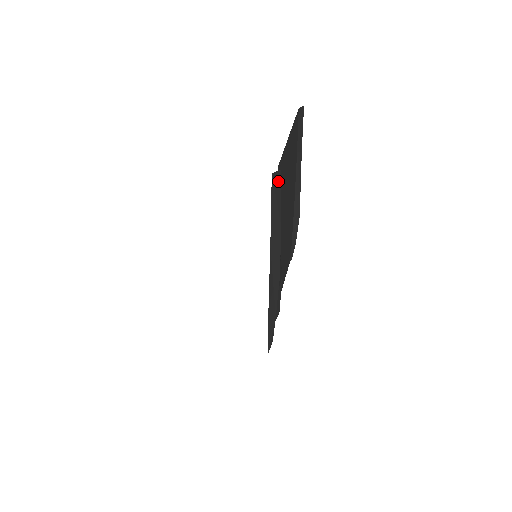
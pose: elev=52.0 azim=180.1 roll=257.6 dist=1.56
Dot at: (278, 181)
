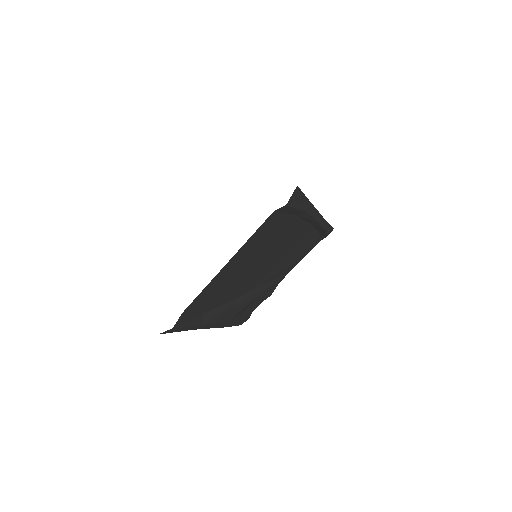
Dot at: (173, 329)
